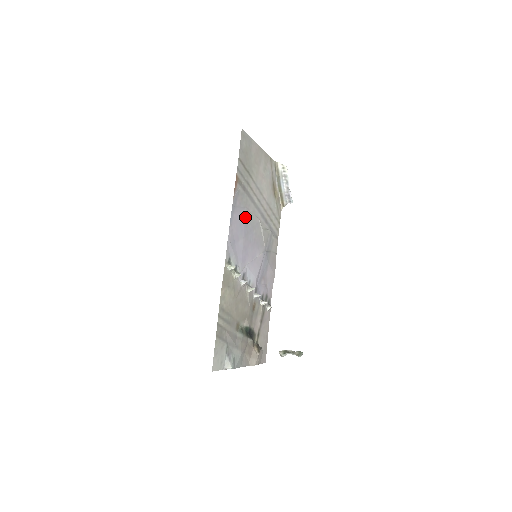
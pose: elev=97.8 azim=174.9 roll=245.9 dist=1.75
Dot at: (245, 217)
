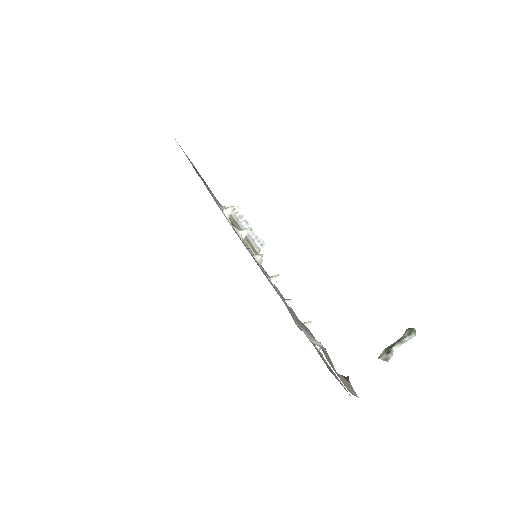
Dot at: occluded
